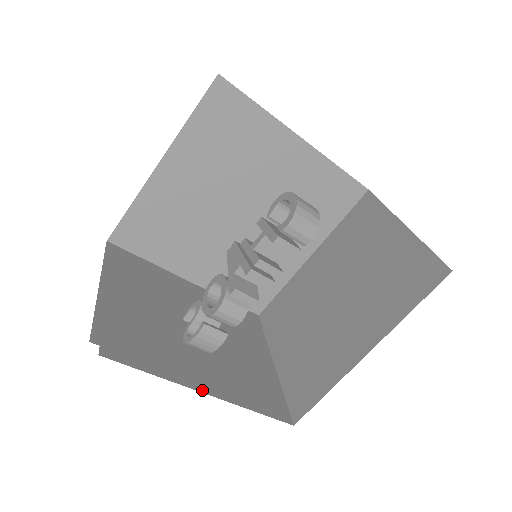
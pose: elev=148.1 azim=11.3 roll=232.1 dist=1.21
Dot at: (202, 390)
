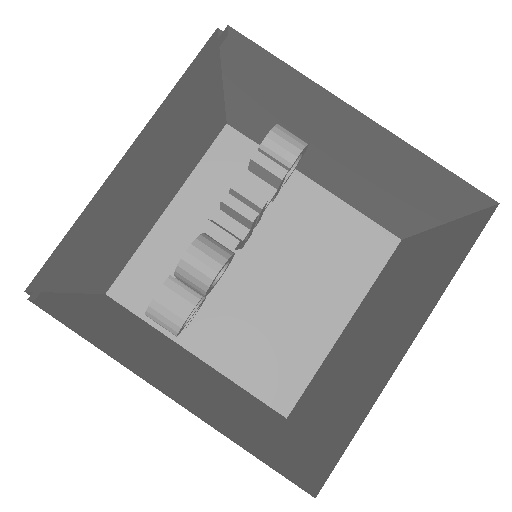
Dot at: (162, 391)
